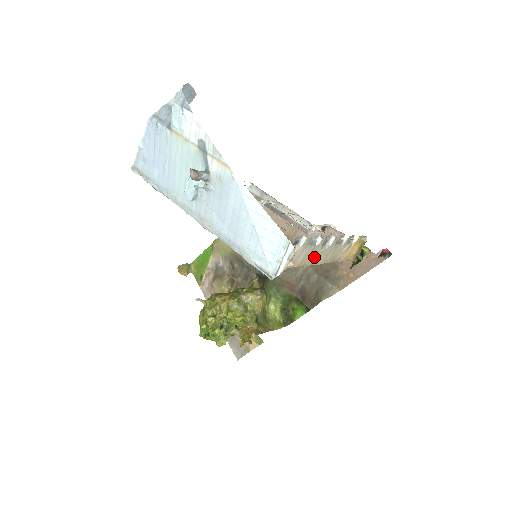
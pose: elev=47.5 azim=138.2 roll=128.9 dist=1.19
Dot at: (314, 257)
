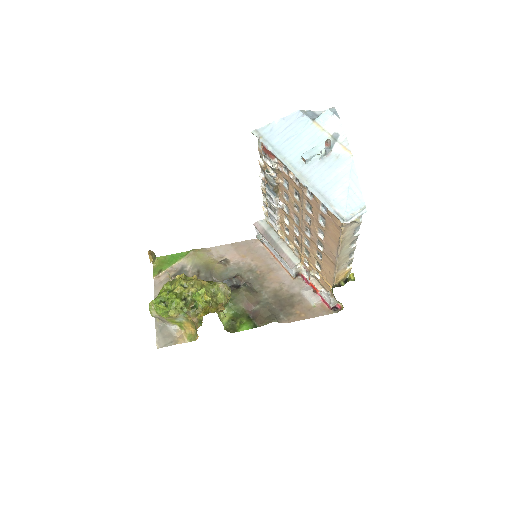
Dot at: (345, 245)
